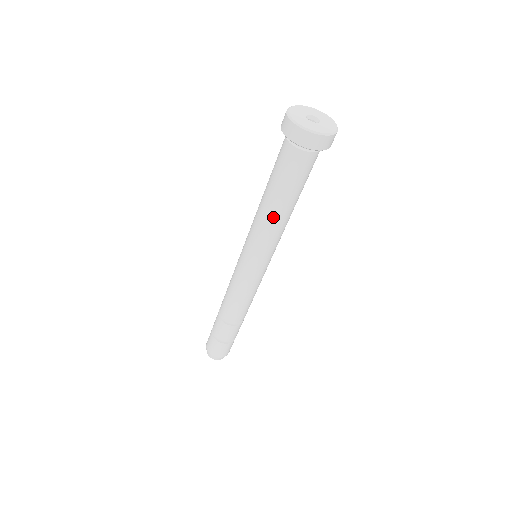
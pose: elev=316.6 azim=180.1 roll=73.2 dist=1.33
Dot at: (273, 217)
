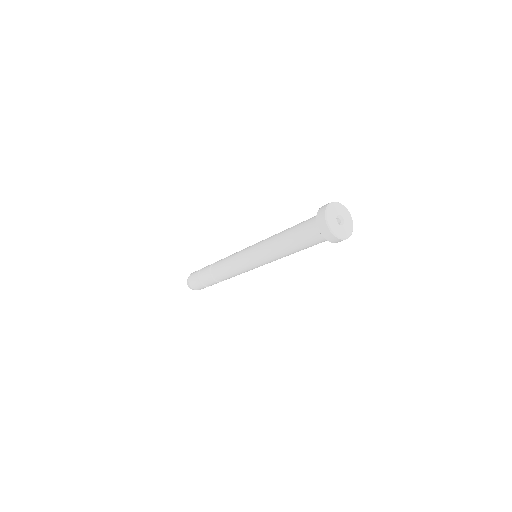
Dot at: (277, 245)
